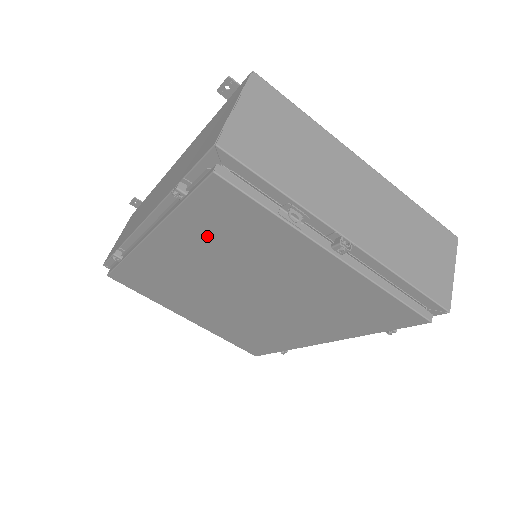
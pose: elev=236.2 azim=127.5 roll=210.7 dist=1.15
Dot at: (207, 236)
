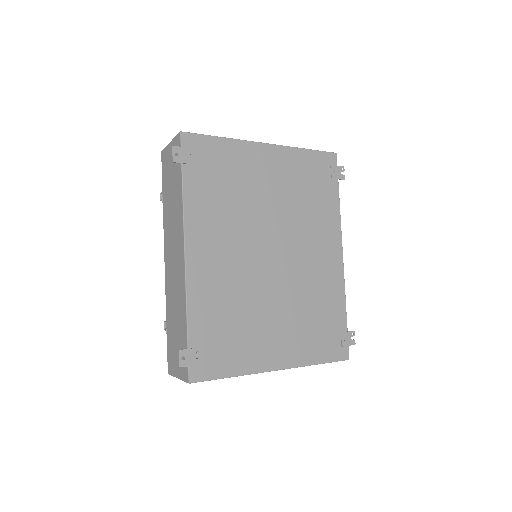
Dot at: occluded
